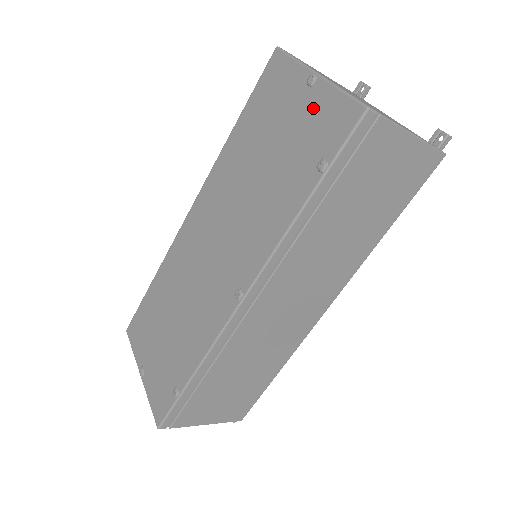
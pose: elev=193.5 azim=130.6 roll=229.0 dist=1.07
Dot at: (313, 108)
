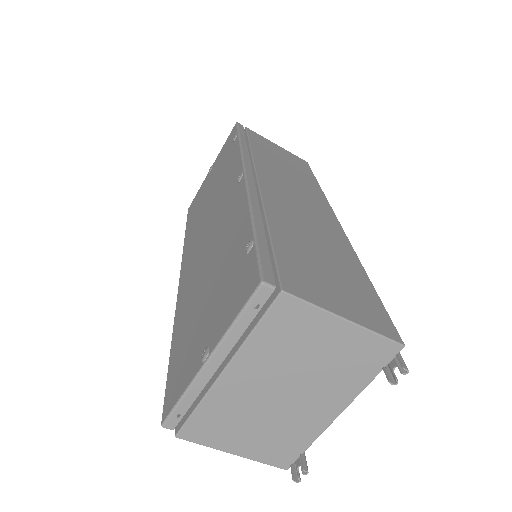
Dot at: (218, 161)
